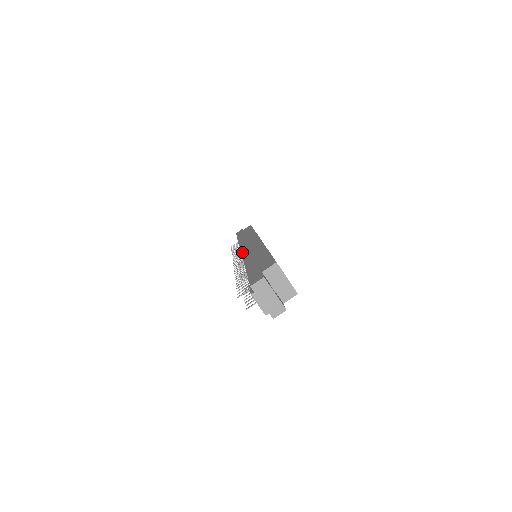
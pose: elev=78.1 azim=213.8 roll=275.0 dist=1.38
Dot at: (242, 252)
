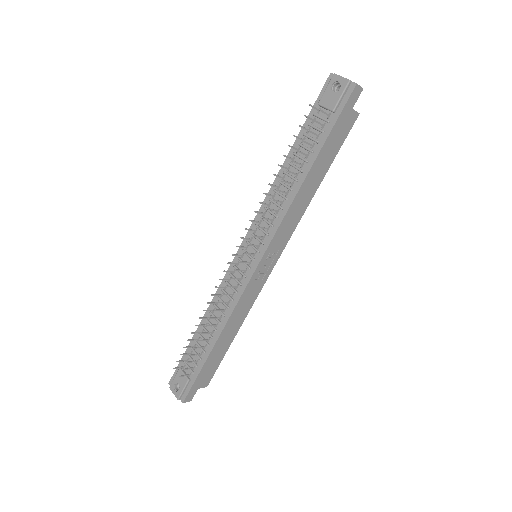
Dot at: (250, 228)
